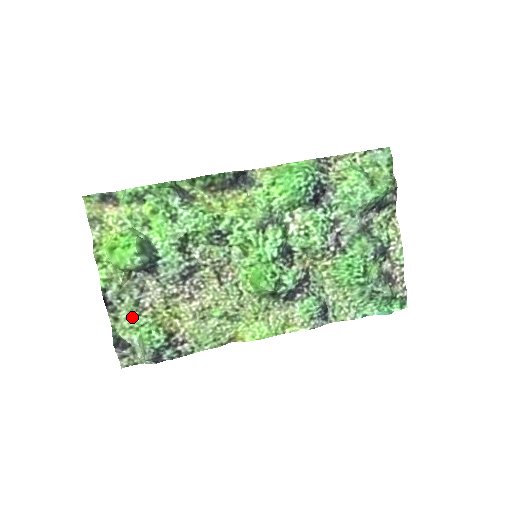
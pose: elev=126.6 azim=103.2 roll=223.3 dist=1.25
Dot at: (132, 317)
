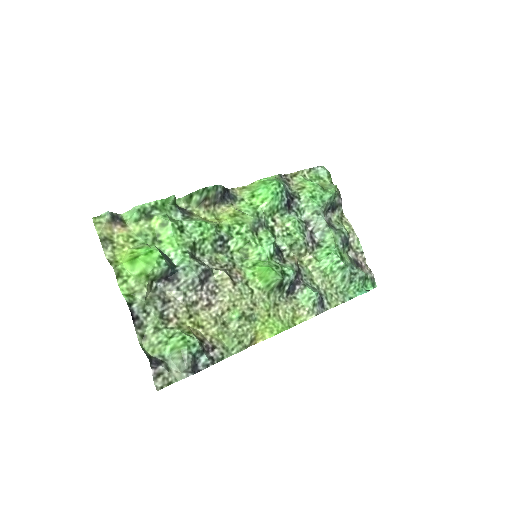
Dot at: (159, 331)
